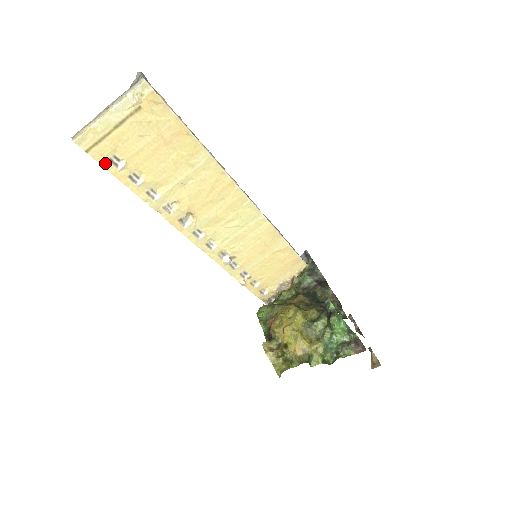
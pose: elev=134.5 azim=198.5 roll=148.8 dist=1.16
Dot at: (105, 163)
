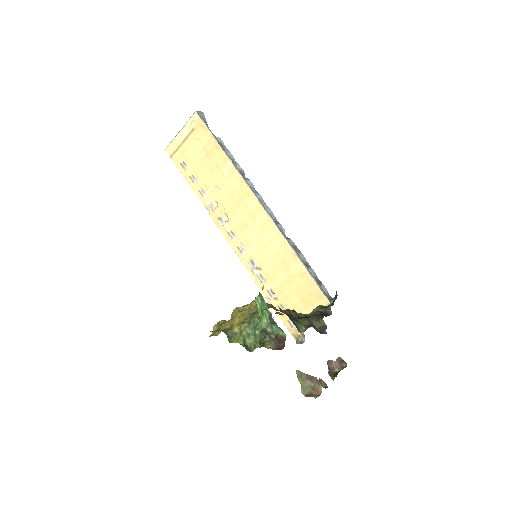
Dot at: (179, 166)
